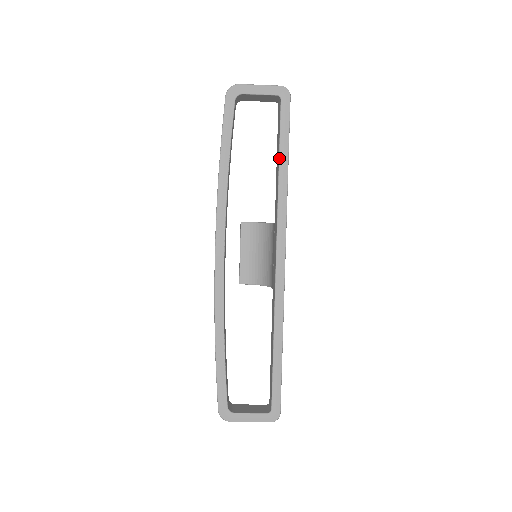
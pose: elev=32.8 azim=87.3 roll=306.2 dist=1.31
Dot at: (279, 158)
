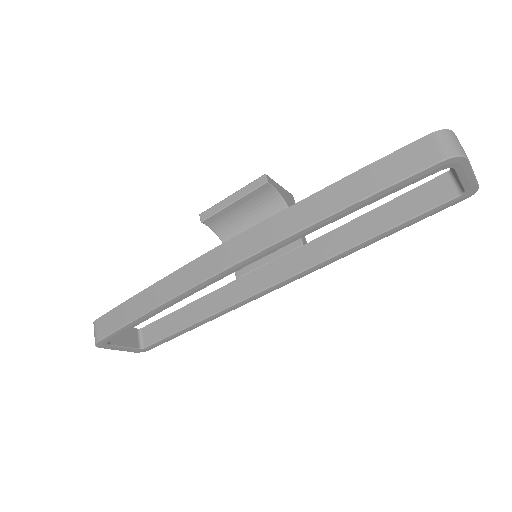
Dot at: (384, 233)
